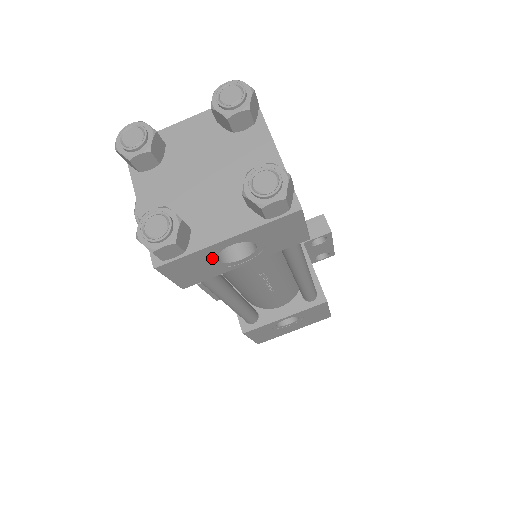
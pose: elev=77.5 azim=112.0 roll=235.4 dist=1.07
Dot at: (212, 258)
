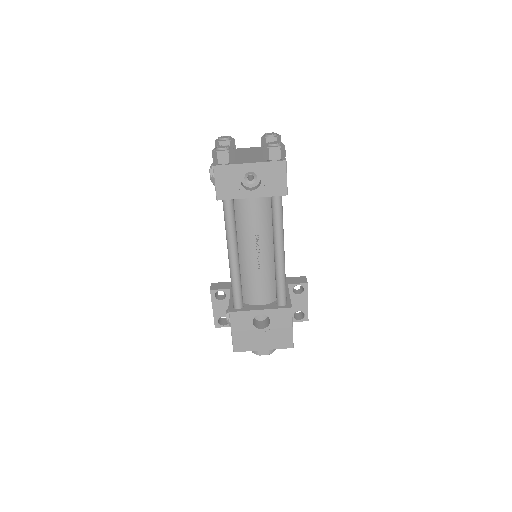
Dot at: (239, 177)
